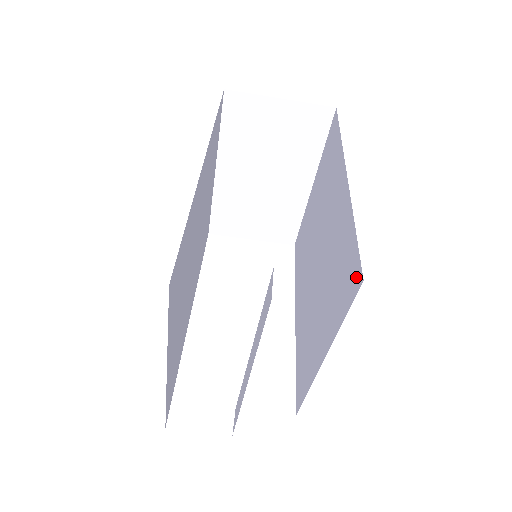
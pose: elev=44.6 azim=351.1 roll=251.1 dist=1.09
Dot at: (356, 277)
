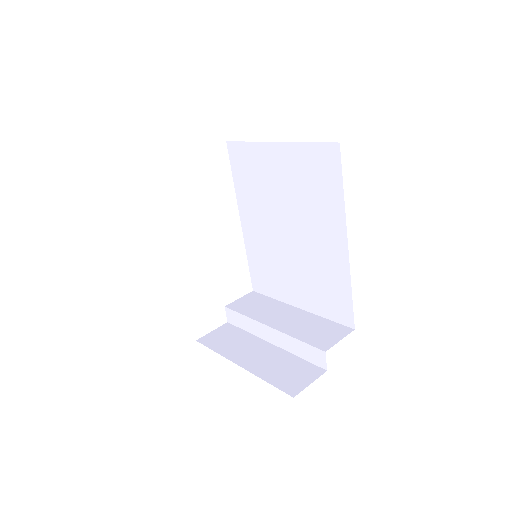
Dot at: (347, 319)
